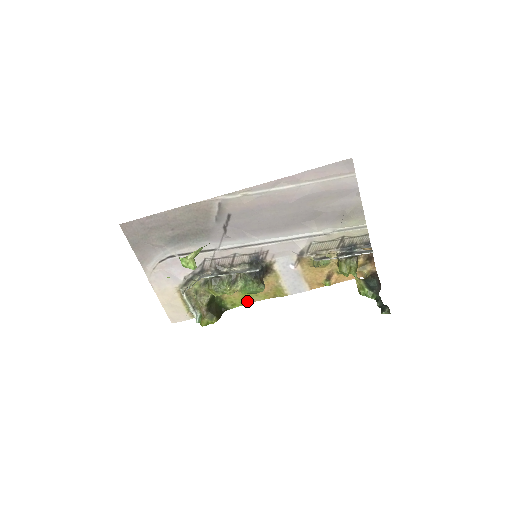
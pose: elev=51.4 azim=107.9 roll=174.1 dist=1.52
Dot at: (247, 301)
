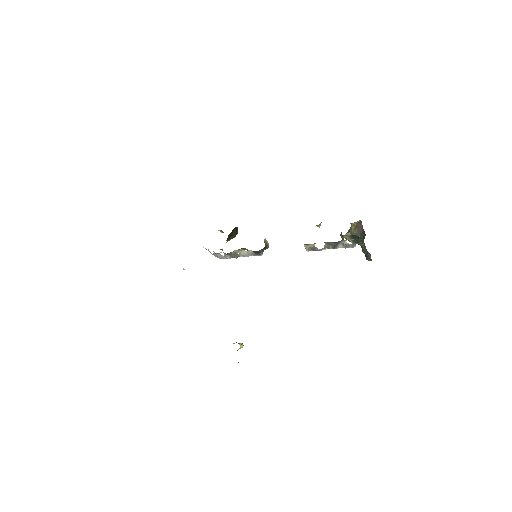
Dot at: occluded
